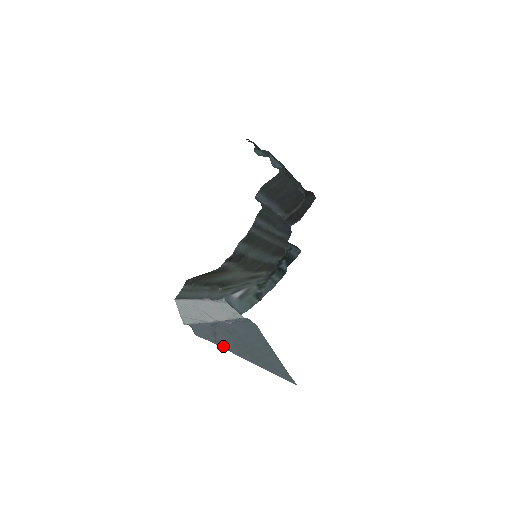
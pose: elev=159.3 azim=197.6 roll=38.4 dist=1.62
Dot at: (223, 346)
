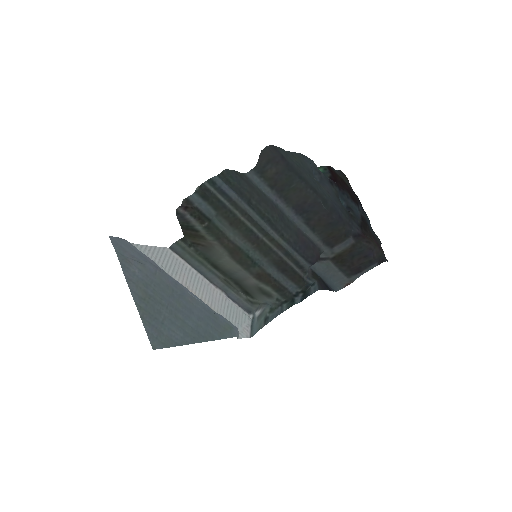
Dot at: (123, 262)
